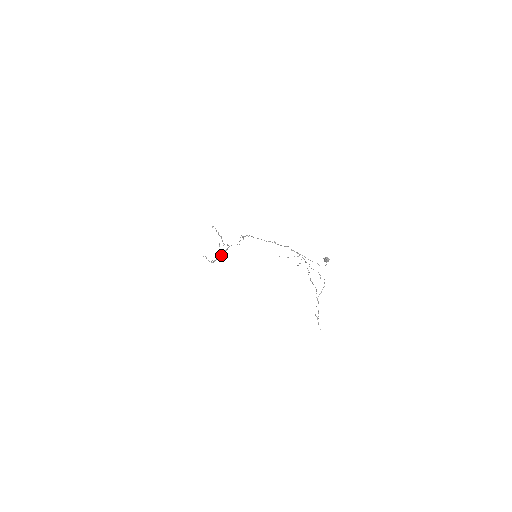
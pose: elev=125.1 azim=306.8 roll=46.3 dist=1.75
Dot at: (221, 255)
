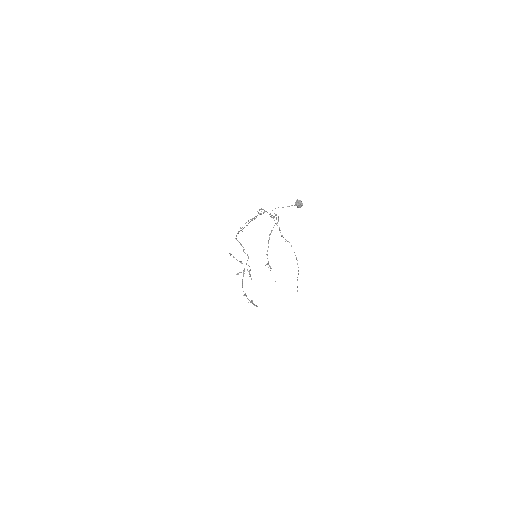
Dot at: (242, 281)
